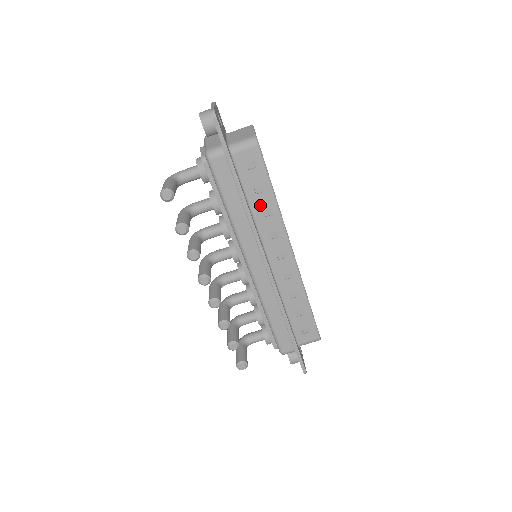
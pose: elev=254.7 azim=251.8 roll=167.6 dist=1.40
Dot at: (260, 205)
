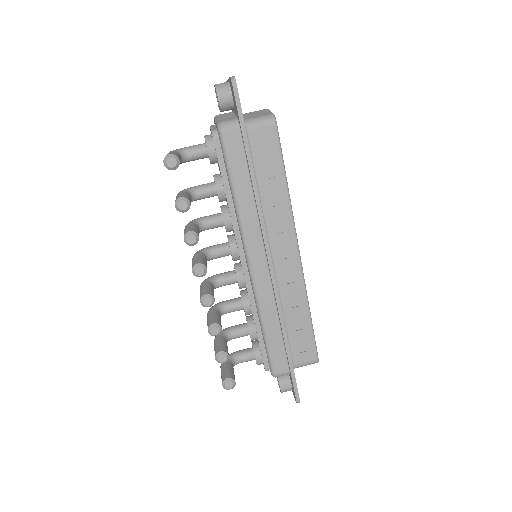
Dot at: (270, 192)
